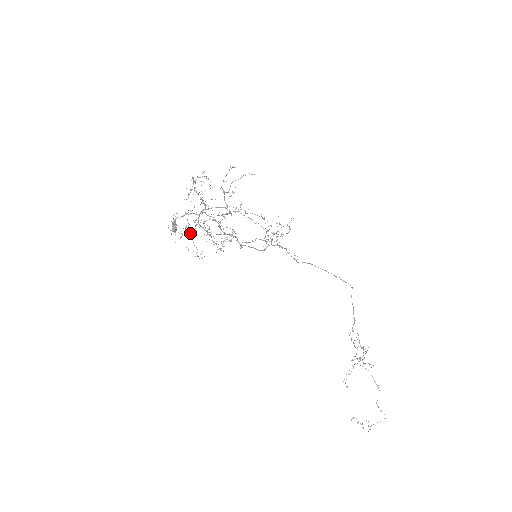
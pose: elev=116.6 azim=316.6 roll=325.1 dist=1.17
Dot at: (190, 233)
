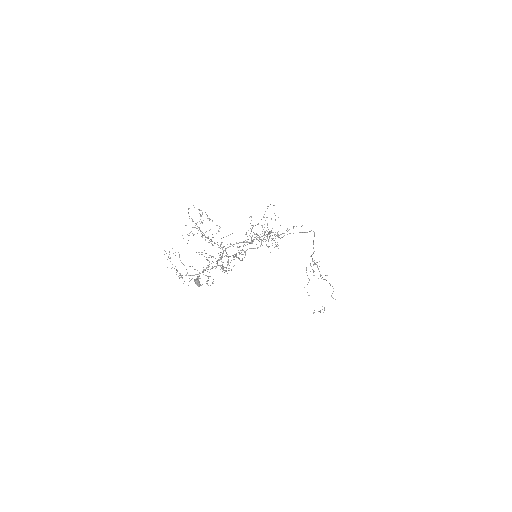
Dot at: occluded
